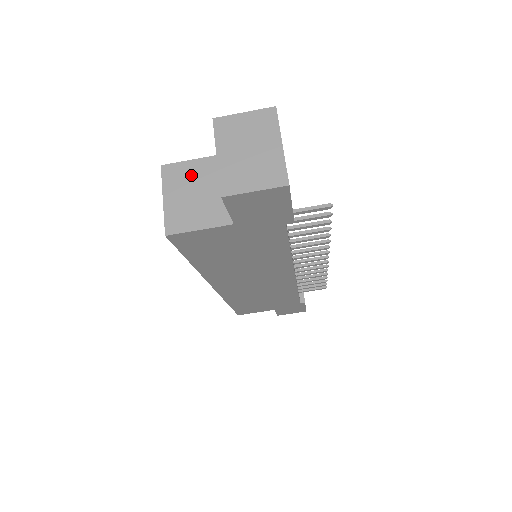
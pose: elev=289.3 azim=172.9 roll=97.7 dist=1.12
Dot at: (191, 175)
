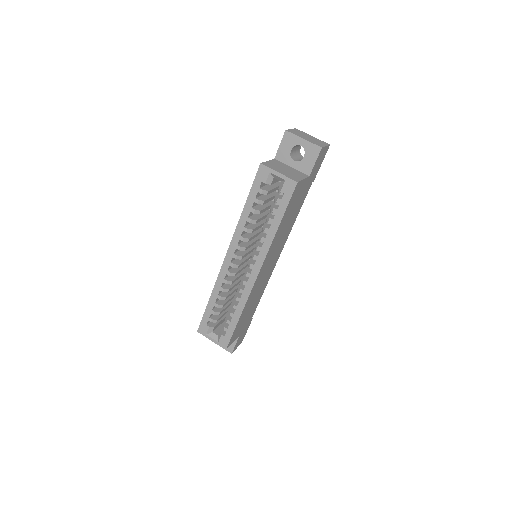
Dot at: (275, 165)
